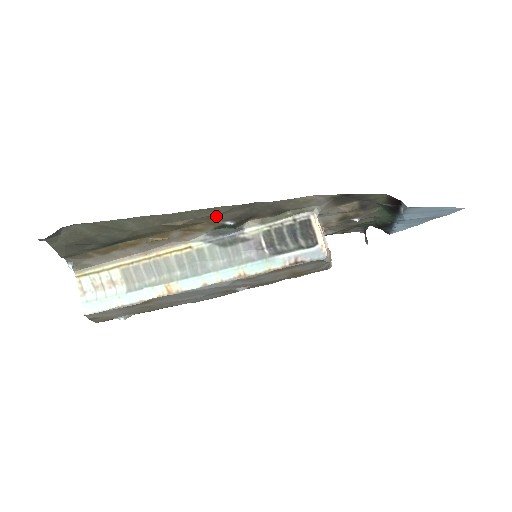
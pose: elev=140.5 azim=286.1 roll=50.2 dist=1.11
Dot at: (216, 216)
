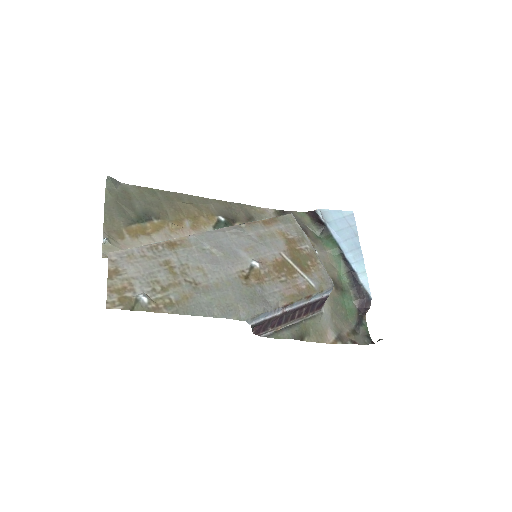
Dot at: (211, 209)
